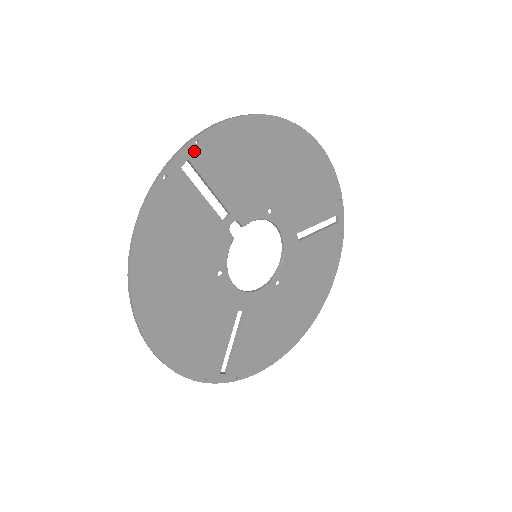
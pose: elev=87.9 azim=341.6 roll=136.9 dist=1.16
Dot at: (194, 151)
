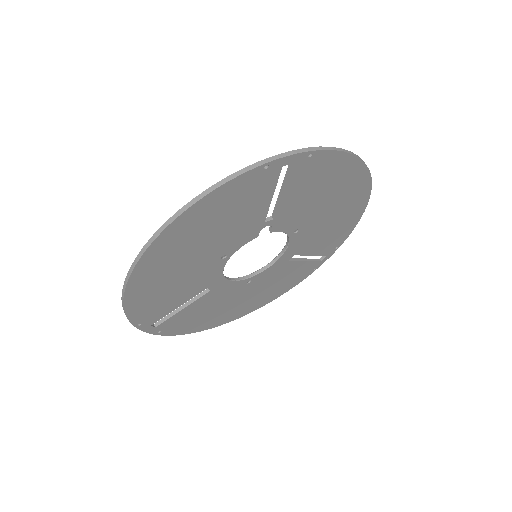
Dot at: (302, 160)
